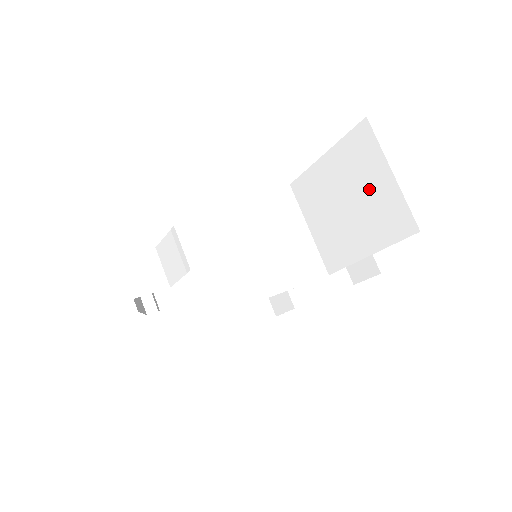
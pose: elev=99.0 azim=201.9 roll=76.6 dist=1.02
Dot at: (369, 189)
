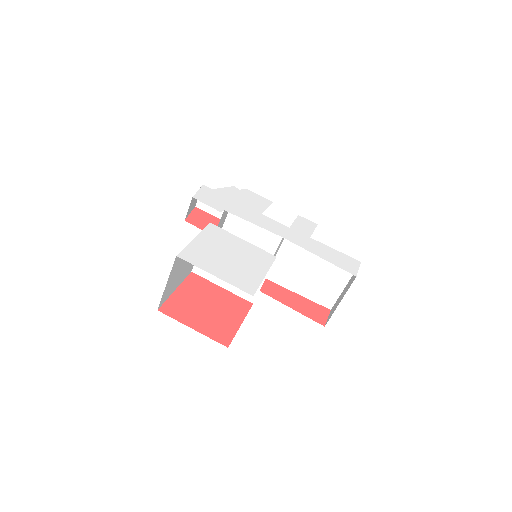
Dot at: occluded
